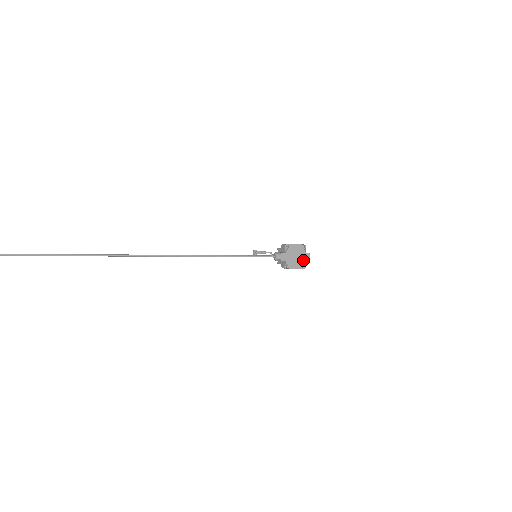
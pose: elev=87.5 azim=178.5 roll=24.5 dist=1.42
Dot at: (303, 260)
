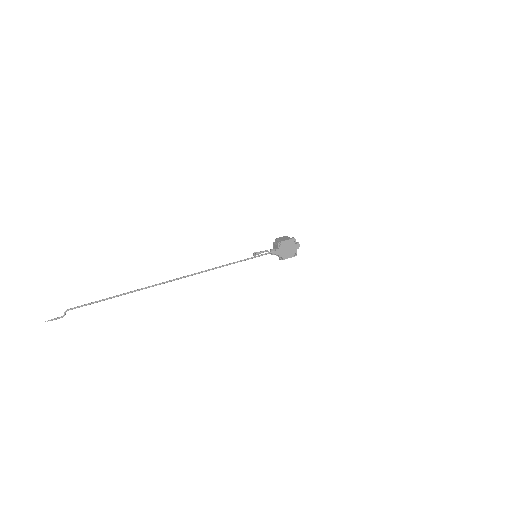
Dot at: (294, 250)
